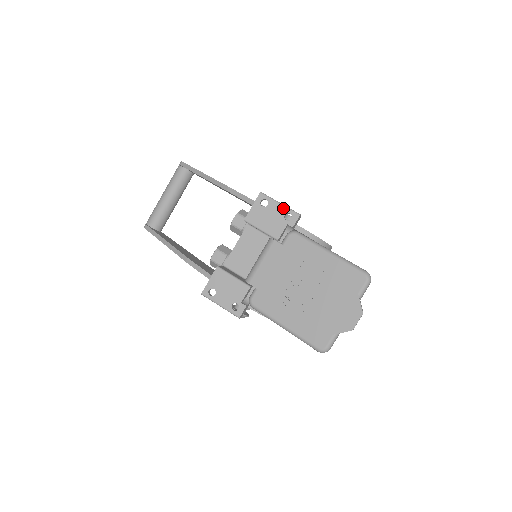
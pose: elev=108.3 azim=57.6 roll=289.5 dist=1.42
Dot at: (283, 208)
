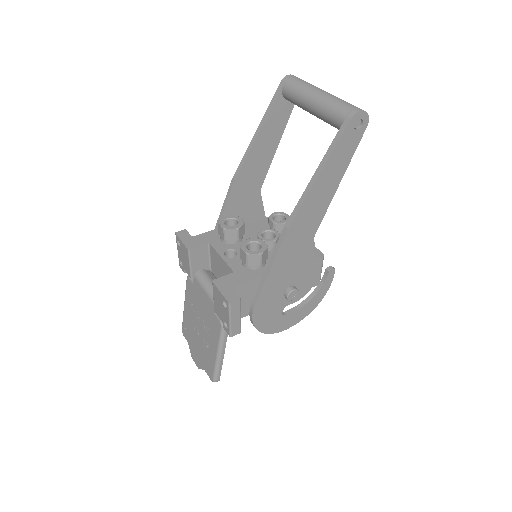
Dot at: (228, 322)
